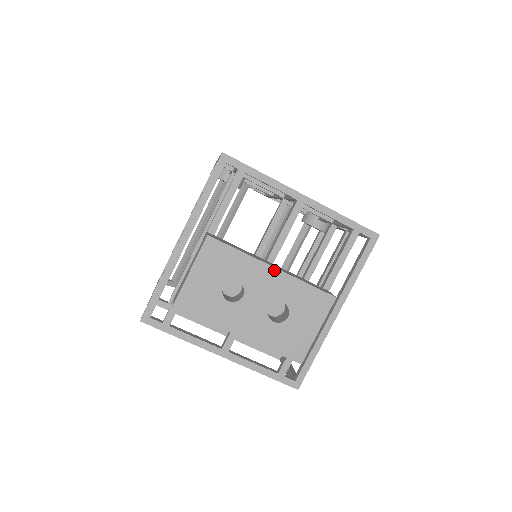
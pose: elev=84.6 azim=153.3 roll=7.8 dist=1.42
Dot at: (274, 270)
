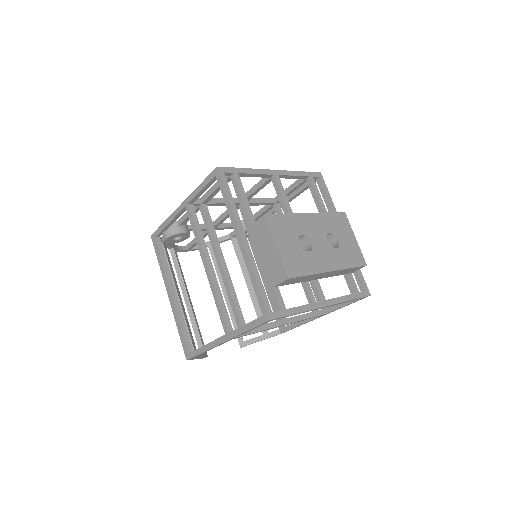
Dot at: (310, 215)
